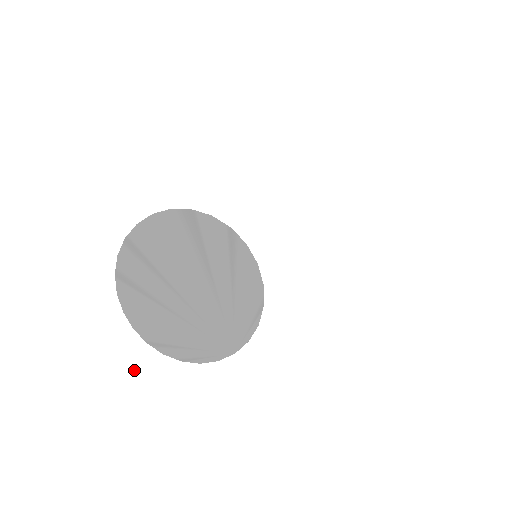
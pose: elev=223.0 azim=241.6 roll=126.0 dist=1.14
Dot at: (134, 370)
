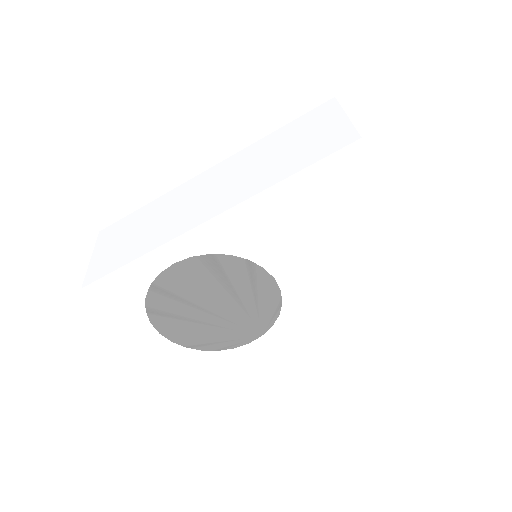
Dot at: (177, 366)
